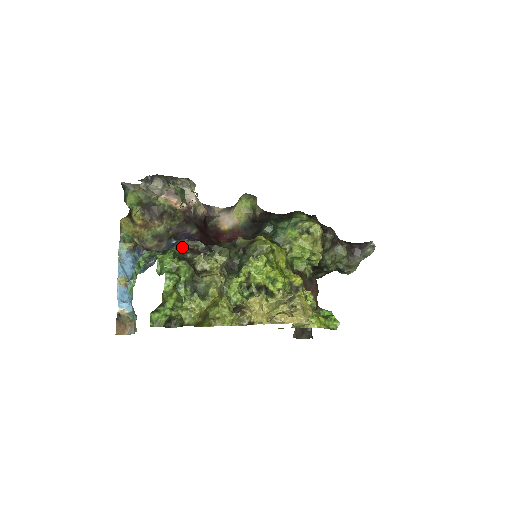
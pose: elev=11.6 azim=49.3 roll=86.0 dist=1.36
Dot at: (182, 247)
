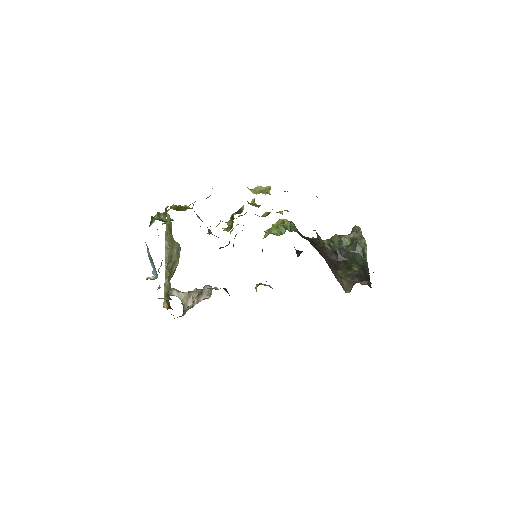
Dot at: occluded
